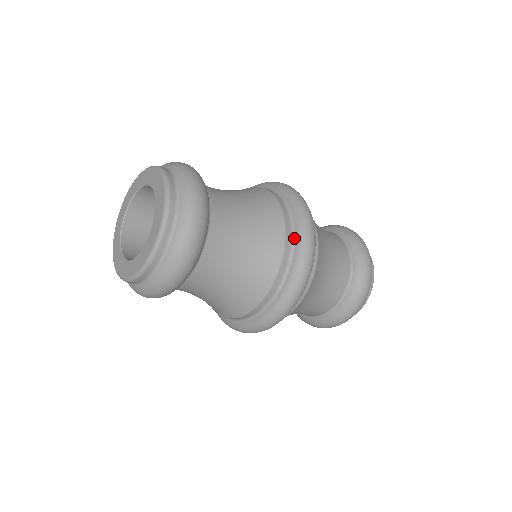
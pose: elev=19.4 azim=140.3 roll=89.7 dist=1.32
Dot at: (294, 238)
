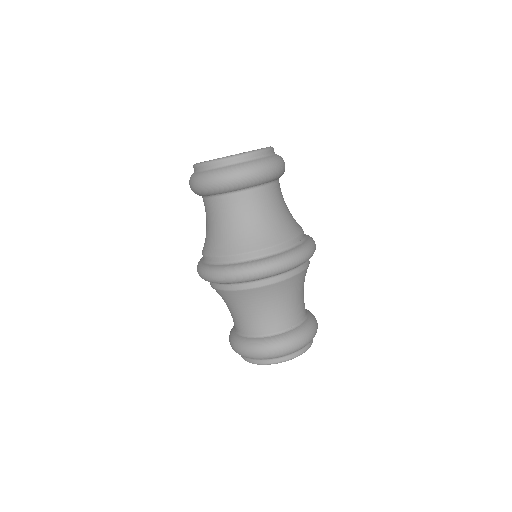
Dot at: (304, 240)
